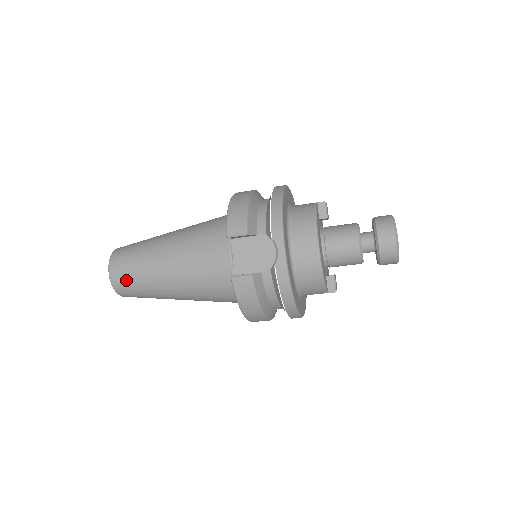
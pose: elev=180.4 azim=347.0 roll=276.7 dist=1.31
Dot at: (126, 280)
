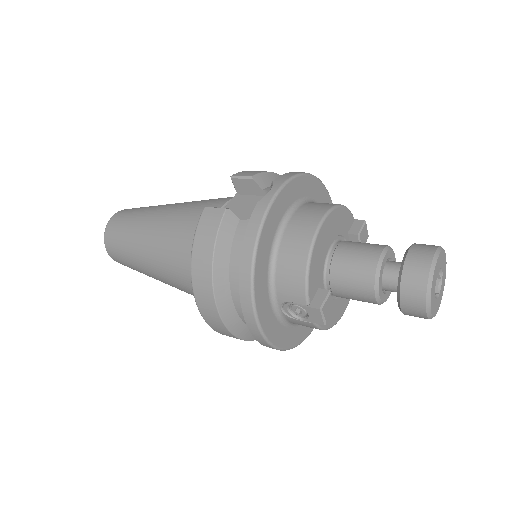
Dot at: (120, 222)
